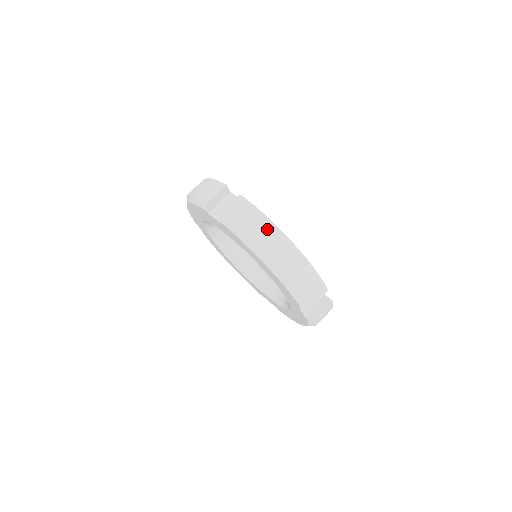
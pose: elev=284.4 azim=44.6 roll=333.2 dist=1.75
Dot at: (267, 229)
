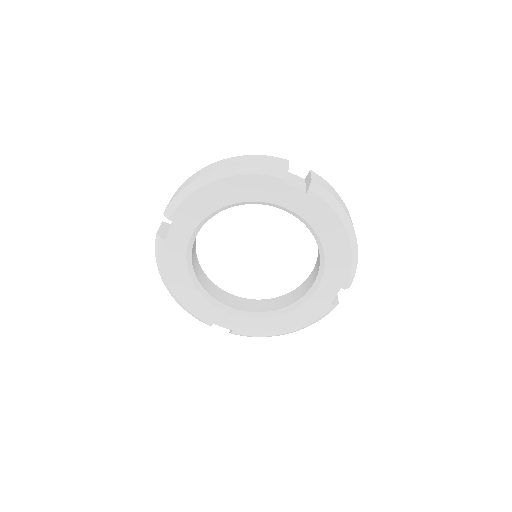
Dot at: (194, 176)
